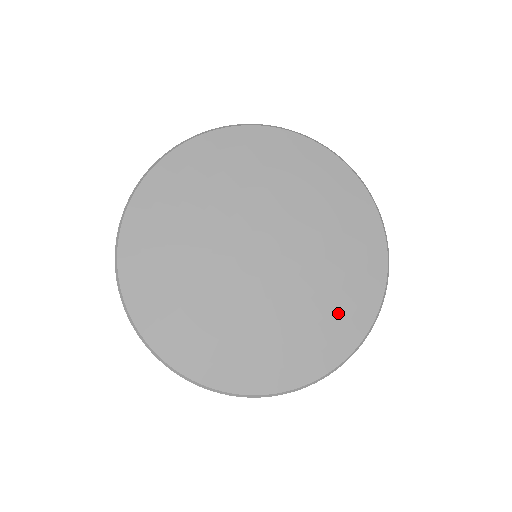
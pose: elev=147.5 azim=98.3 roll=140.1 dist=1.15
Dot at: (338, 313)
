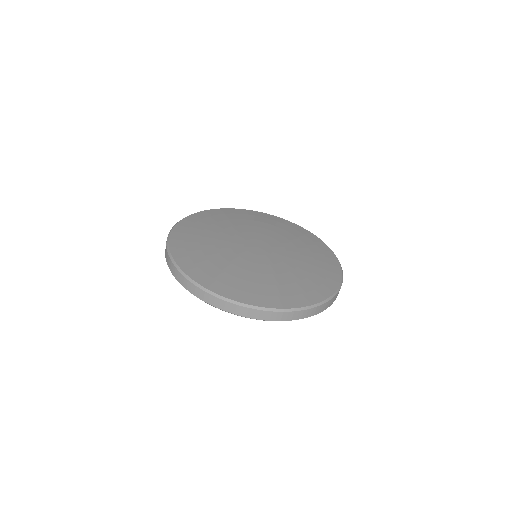
Dot at: (318, 272)
